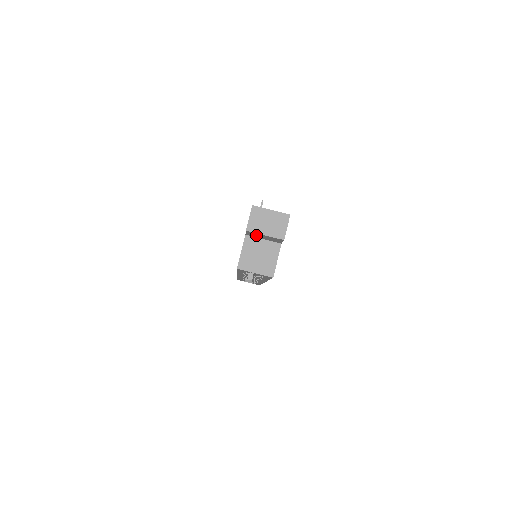
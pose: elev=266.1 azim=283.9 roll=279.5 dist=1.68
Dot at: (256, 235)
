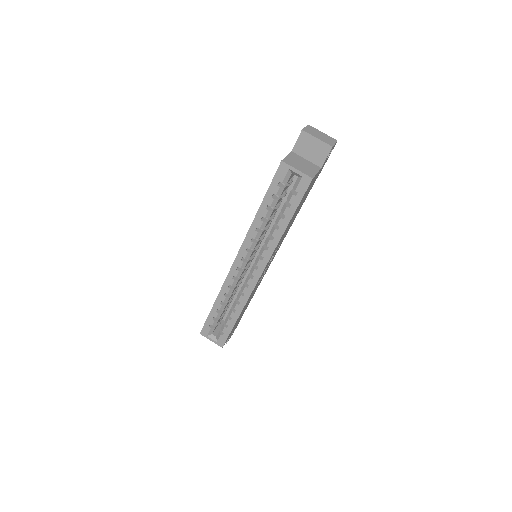
Dot at: (305, 146)
